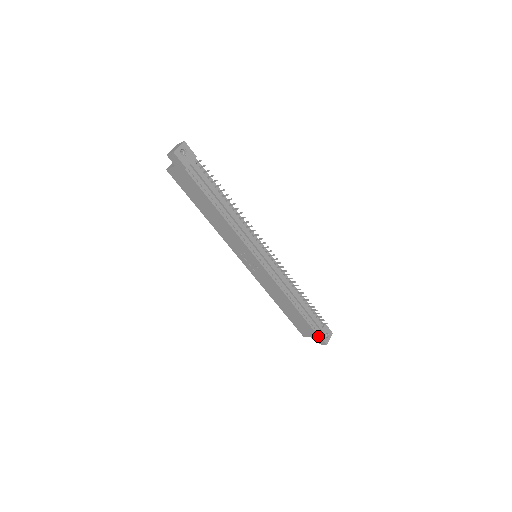
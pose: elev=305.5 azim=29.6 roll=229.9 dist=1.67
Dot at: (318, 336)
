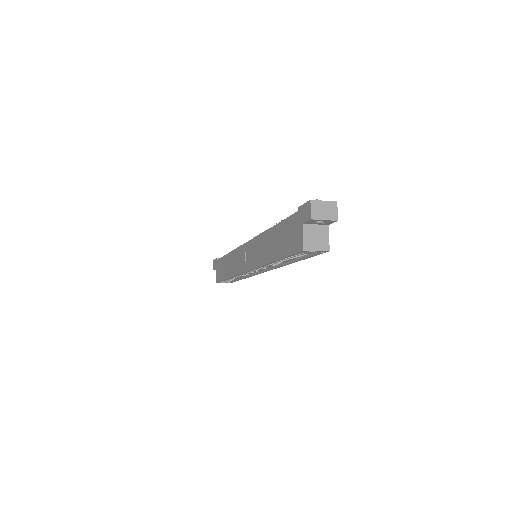
Dot at: (300, 211)
